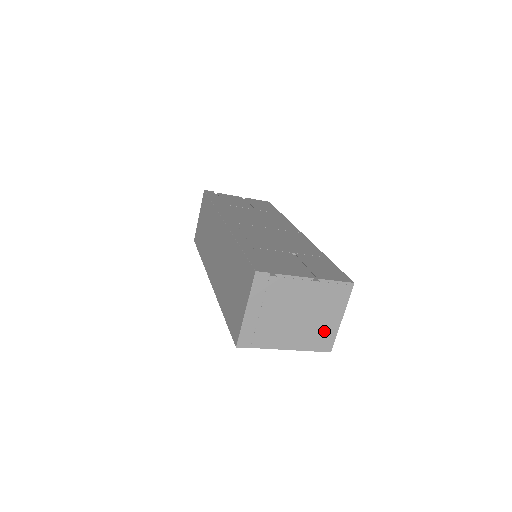
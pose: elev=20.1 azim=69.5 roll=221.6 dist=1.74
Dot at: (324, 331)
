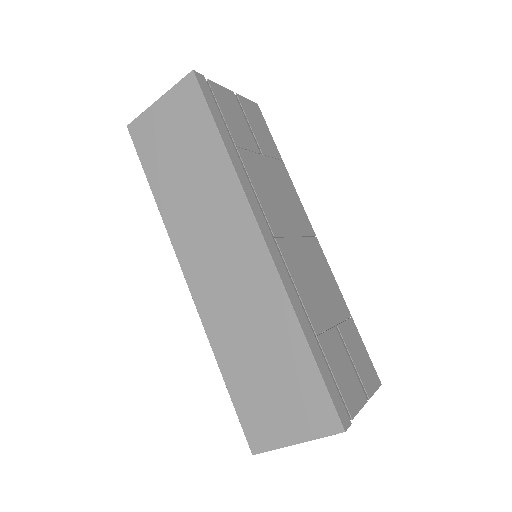
Dot at: occluded
